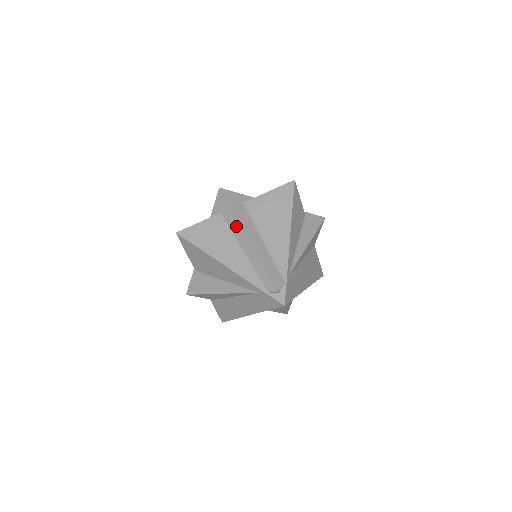
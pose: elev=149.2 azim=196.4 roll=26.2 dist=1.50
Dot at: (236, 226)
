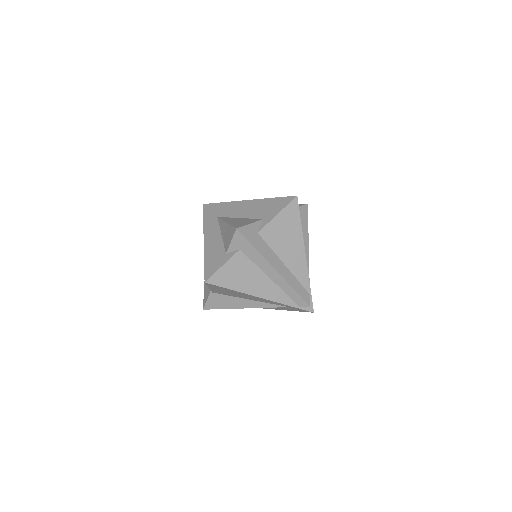
Dot at: (261, 261)
